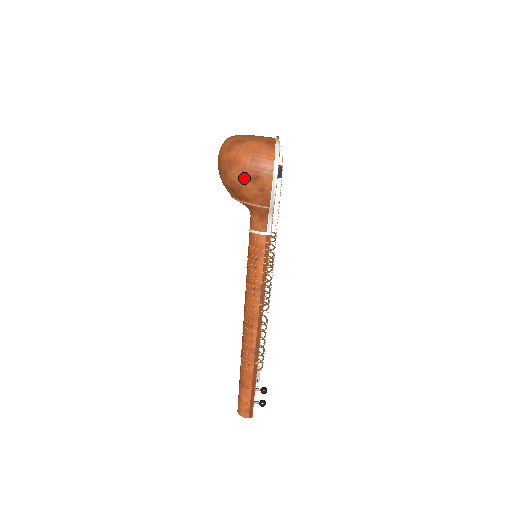
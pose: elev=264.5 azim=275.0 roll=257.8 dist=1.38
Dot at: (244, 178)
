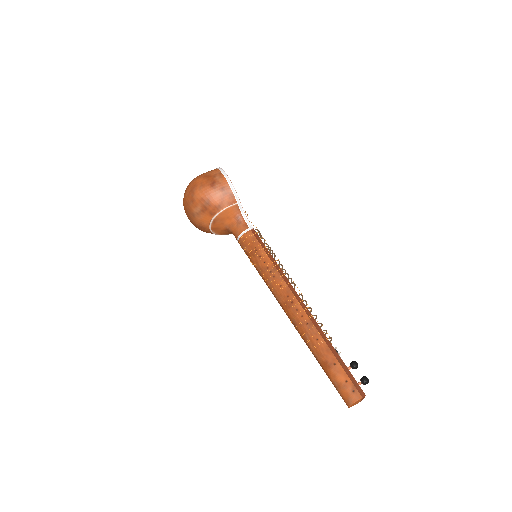
Dot at: (206, 189)
